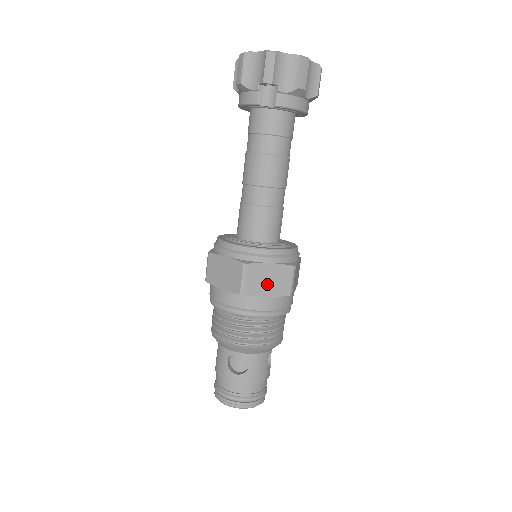
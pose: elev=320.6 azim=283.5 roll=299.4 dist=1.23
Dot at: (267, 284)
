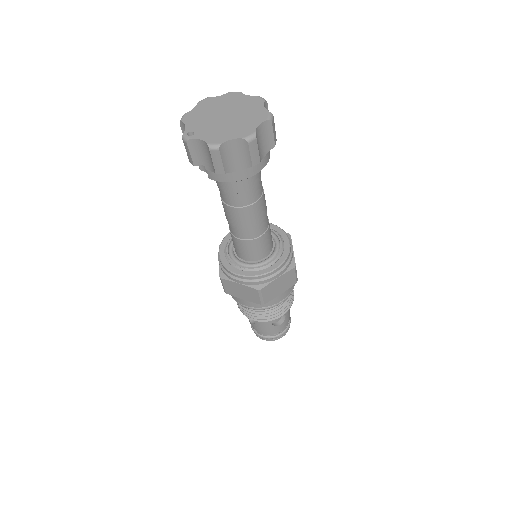
Dot at: (241, 293)
